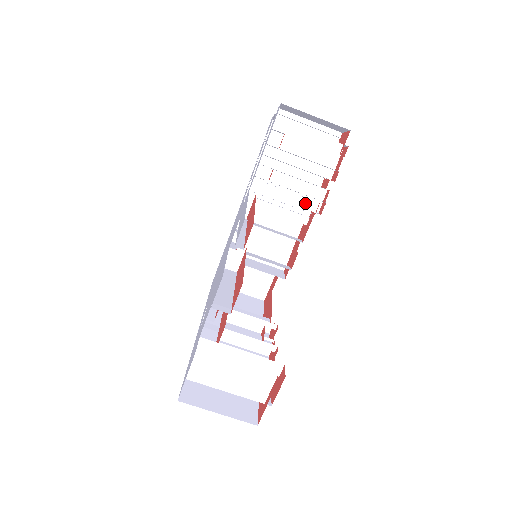
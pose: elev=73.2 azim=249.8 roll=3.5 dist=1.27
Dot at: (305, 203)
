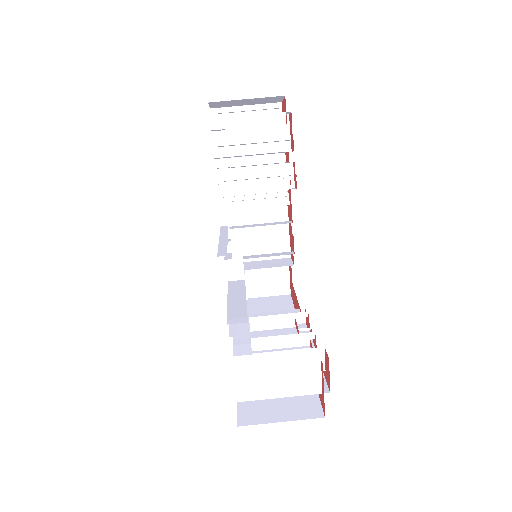
Dot at: (276, 185)
